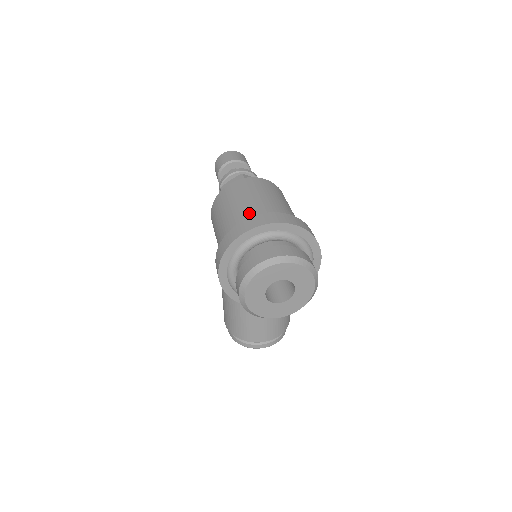
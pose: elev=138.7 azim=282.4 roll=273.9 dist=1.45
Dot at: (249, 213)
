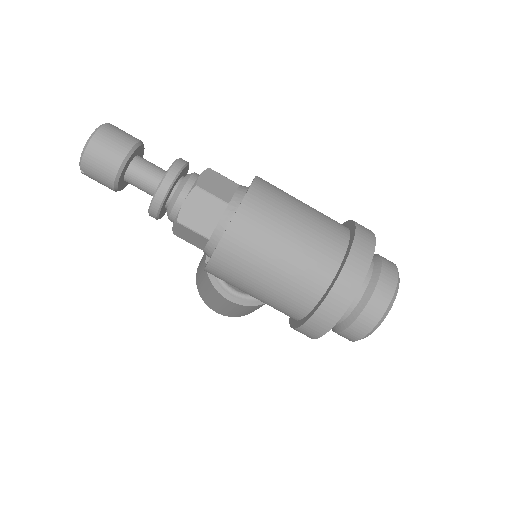
Dot at: (316, 264)
